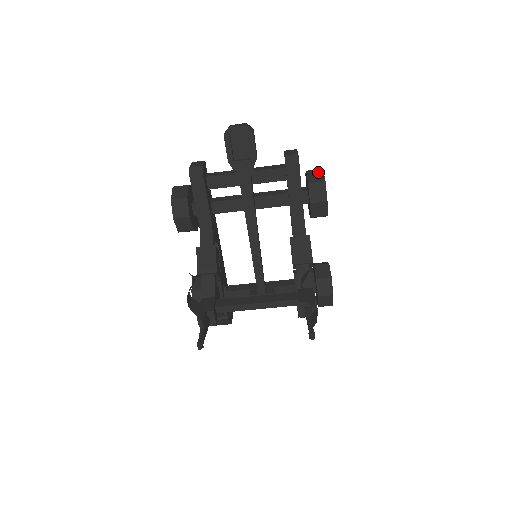
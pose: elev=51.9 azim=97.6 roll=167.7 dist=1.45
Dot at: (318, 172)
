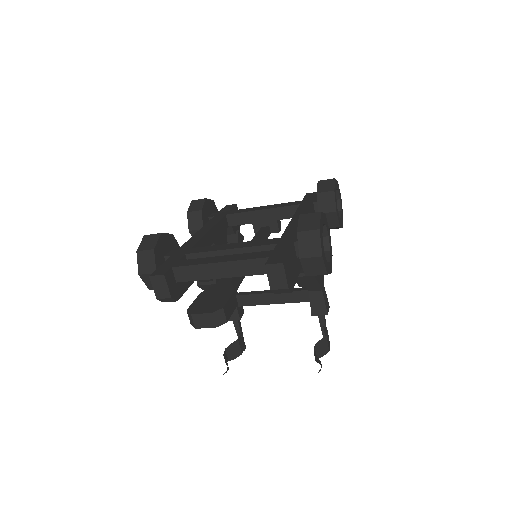
Dot at: (316, 262)
